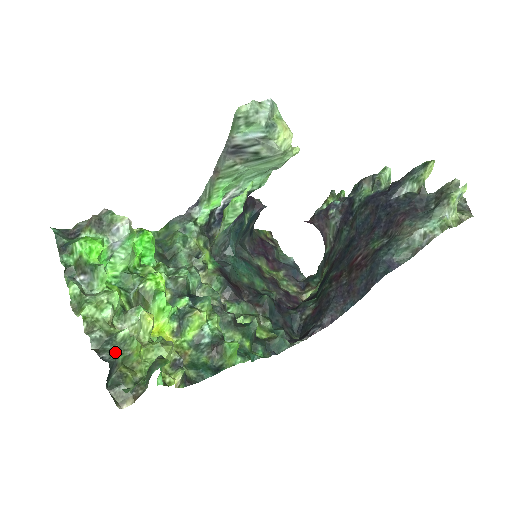
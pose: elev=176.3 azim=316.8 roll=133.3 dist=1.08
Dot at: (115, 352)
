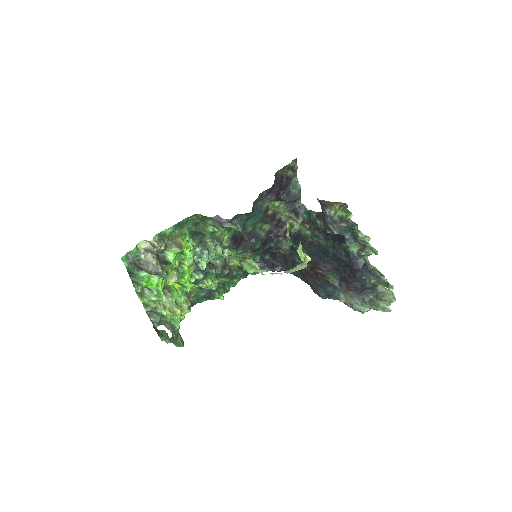
Dot at: (158, 320)
